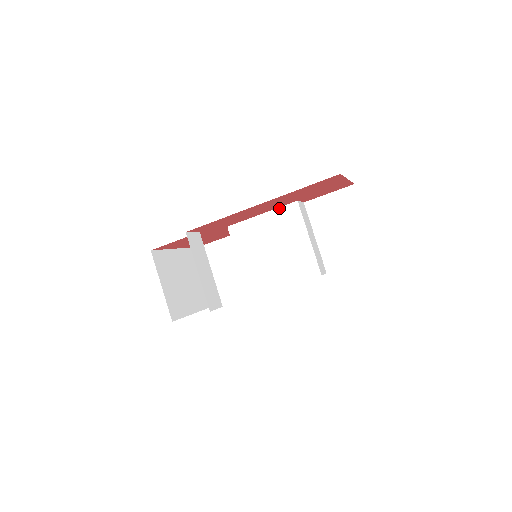
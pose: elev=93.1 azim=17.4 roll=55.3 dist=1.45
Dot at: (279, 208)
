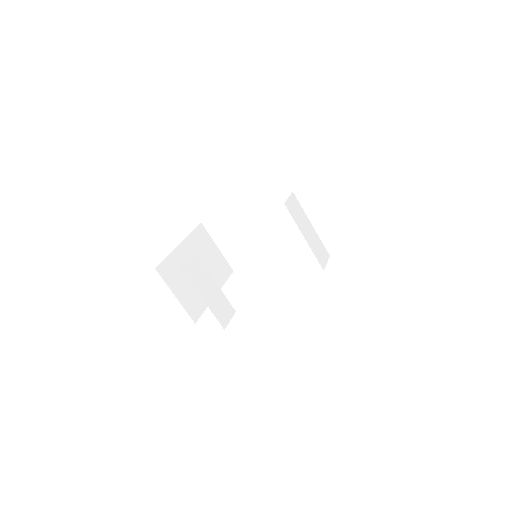
Dot at: (267, 212)
